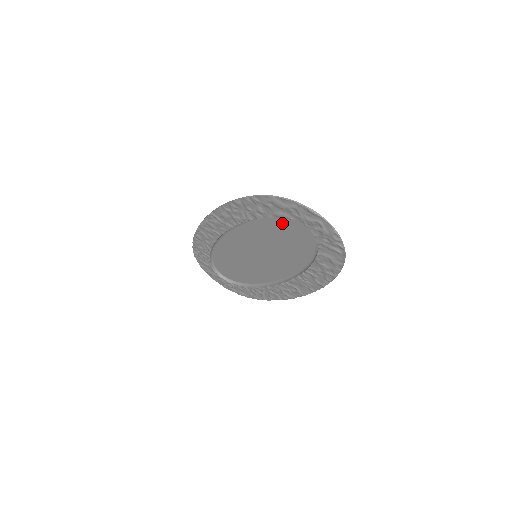
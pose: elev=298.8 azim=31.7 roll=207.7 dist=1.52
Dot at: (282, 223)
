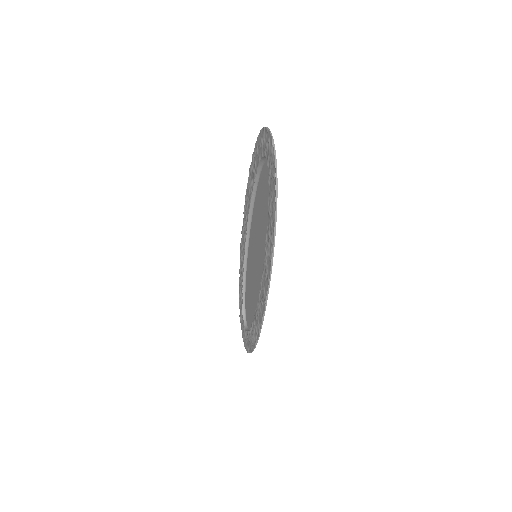
Dot at: (263, 175)
